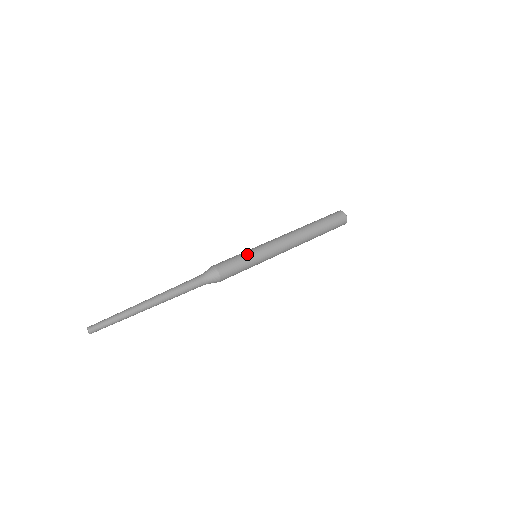
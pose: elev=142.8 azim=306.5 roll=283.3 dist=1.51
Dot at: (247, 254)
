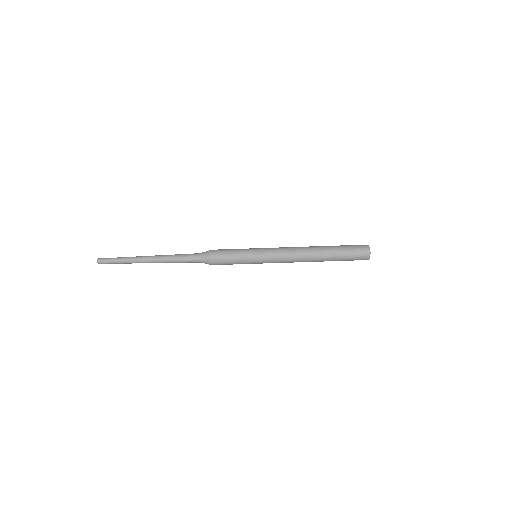
Dot at: (245, 261)
